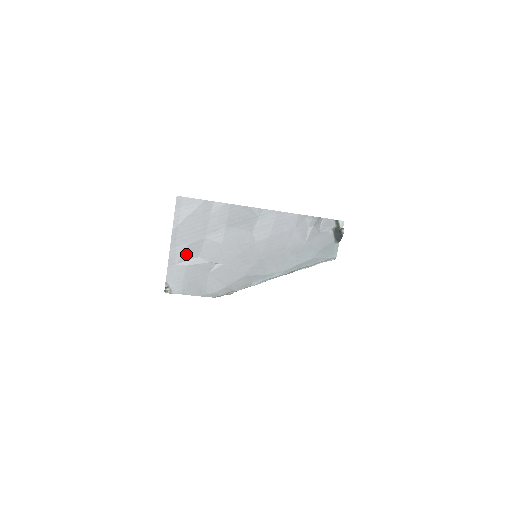
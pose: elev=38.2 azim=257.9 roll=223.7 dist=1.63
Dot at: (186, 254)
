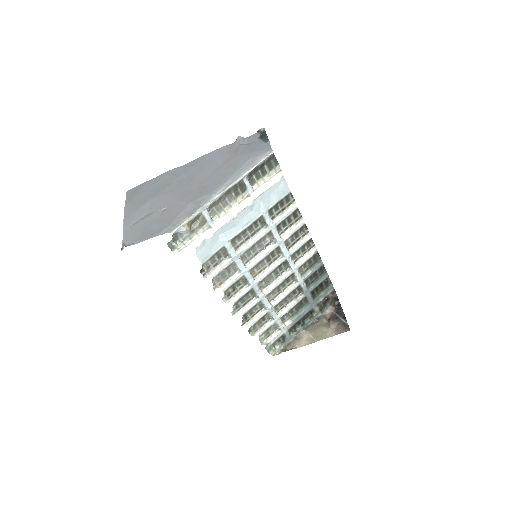
Dot at: (137, 217)
